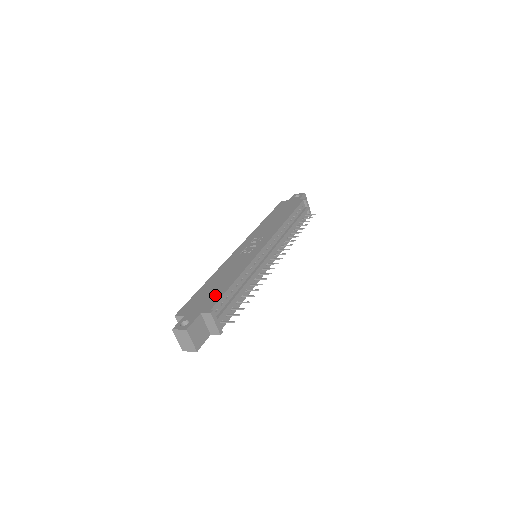
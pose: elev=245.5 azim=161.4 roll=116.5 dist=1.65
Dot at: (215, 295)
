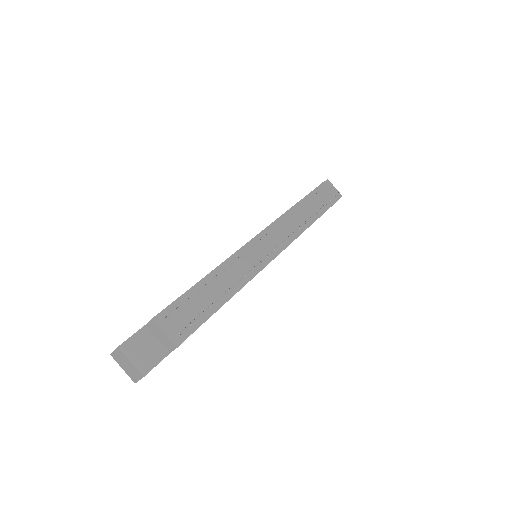
Dot at: occluded
